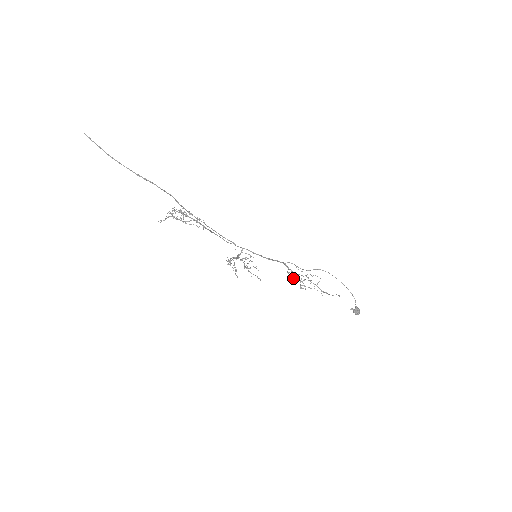
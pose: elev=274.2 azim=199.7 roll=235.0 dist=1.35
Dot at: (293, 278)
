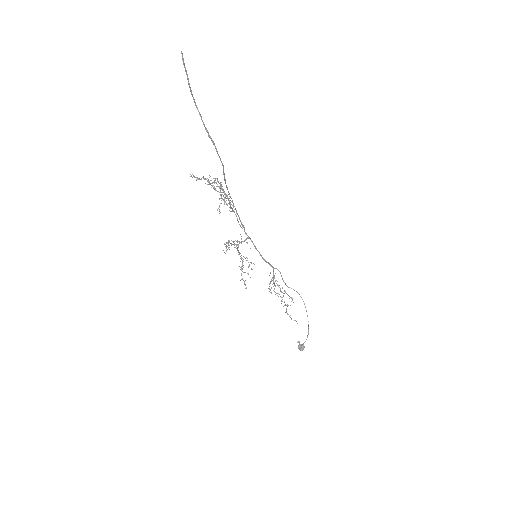
Dot at: occluded
